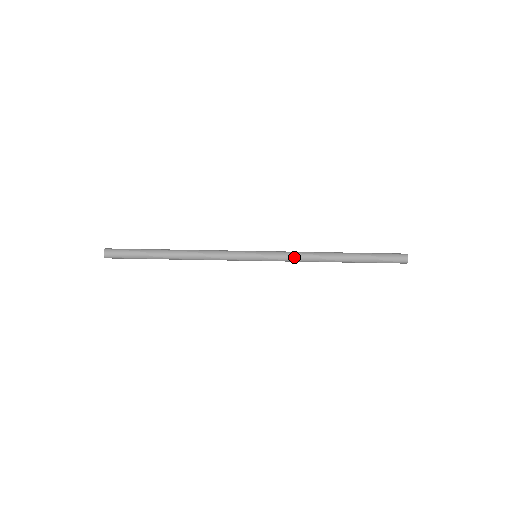
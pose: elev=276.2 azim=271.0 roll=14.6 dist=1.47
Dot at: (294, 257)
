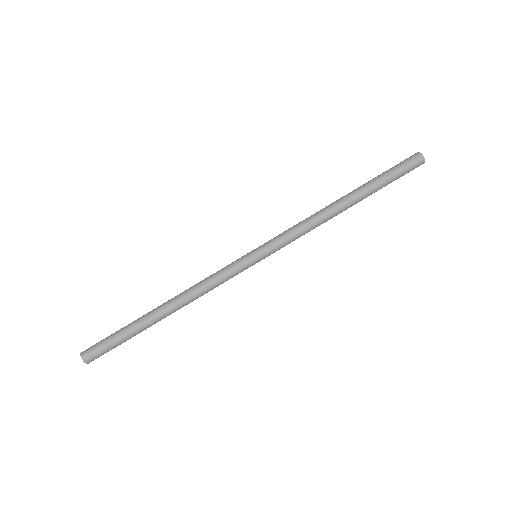
Dot at: (299, 232)
